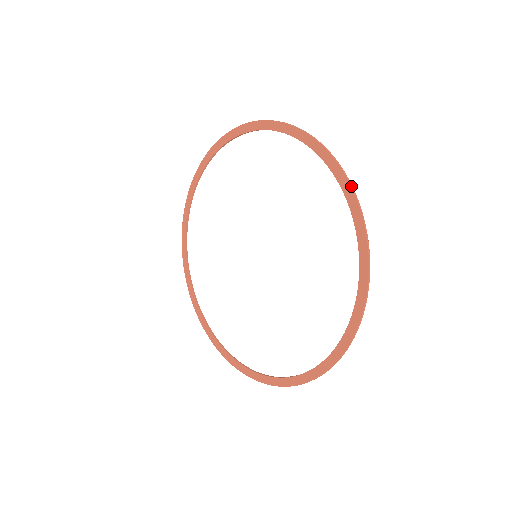
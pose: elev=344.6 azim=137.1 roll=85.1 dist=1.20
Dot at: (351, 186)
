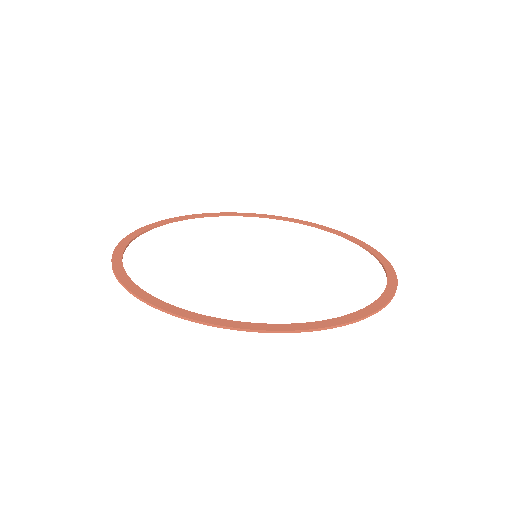
Dot at: (333, 229)
